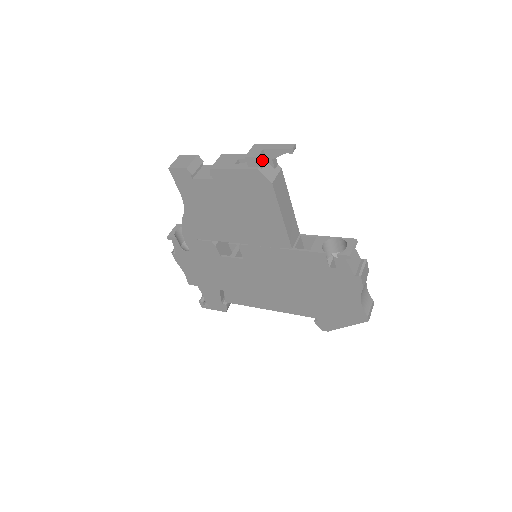
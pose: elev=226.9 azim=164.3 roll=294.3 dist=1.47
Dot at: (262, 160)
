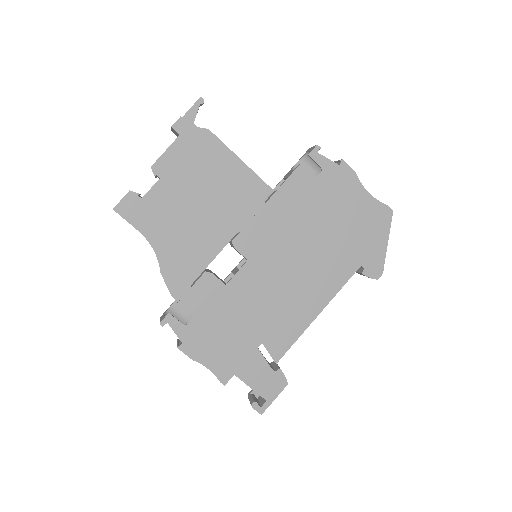
Dot at: (186, 124)
